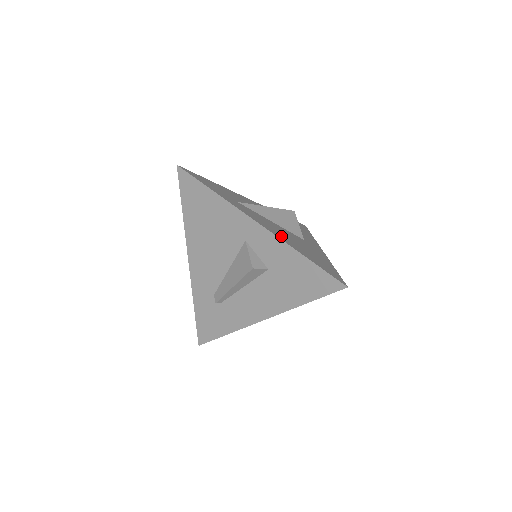
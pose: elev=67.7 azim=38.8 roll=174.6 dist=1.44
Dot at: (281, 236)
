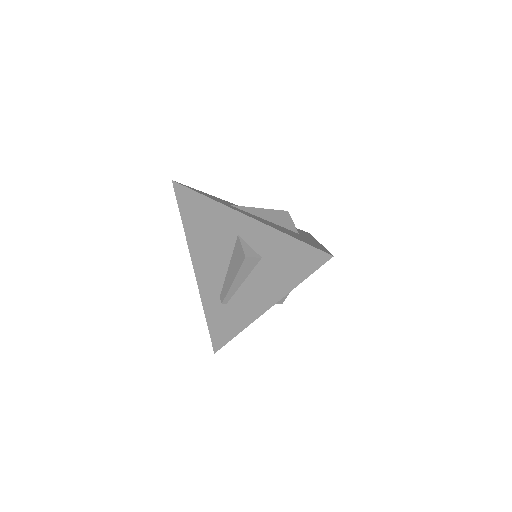
Dot at: occluded
